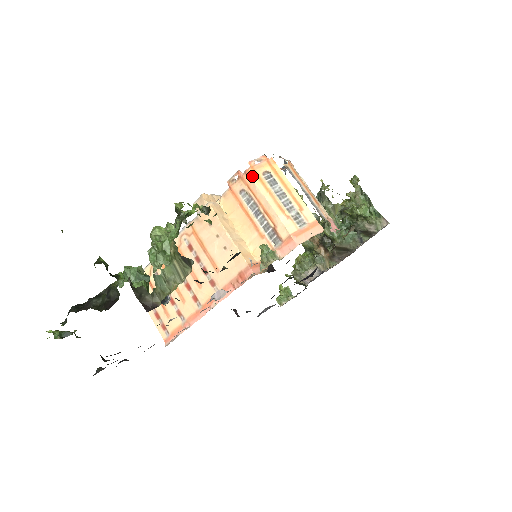
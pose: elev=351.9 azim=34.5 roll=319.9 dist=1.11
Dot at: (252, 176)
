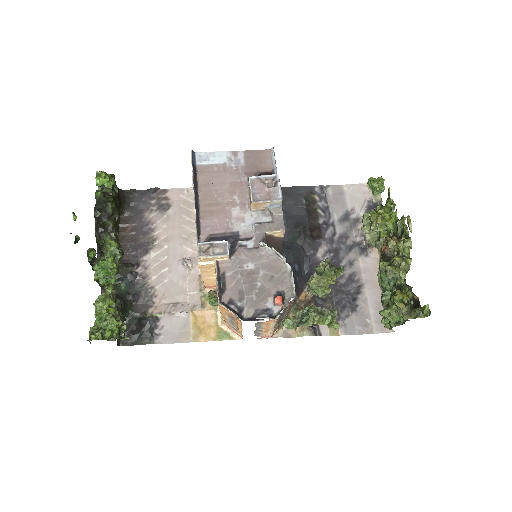
Dot at: (219, 307)
